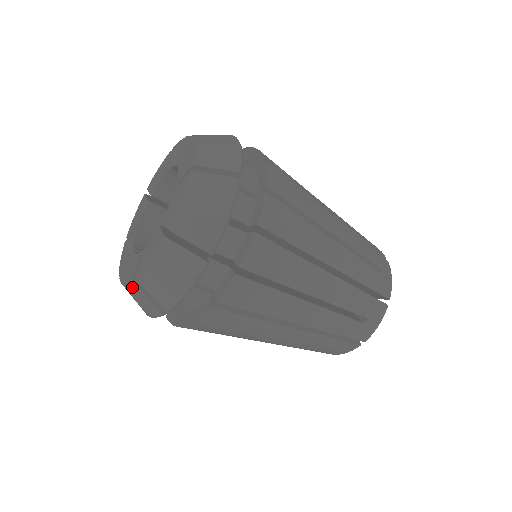
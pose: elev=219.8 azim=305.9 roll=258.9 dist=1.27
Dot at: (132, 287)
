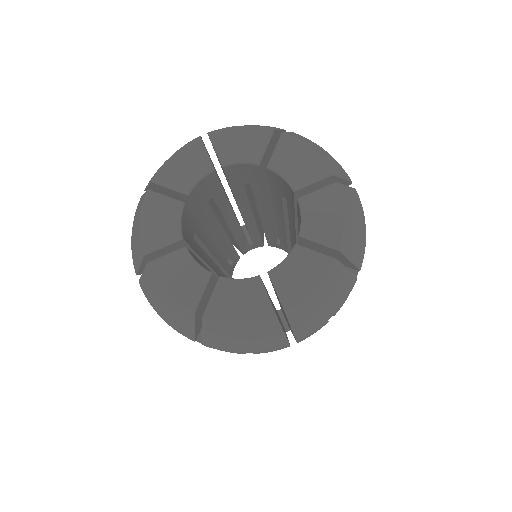
Dot at: (265, 323)
